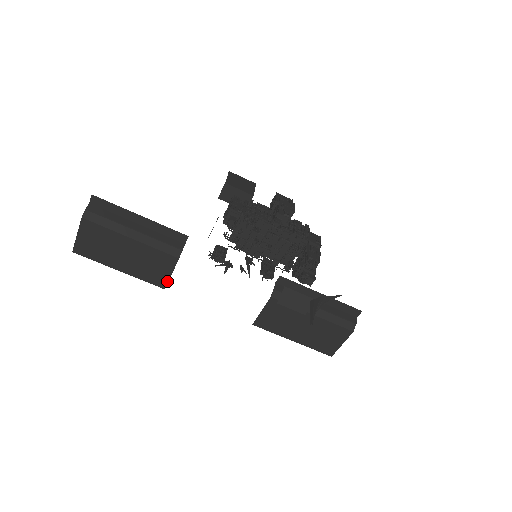
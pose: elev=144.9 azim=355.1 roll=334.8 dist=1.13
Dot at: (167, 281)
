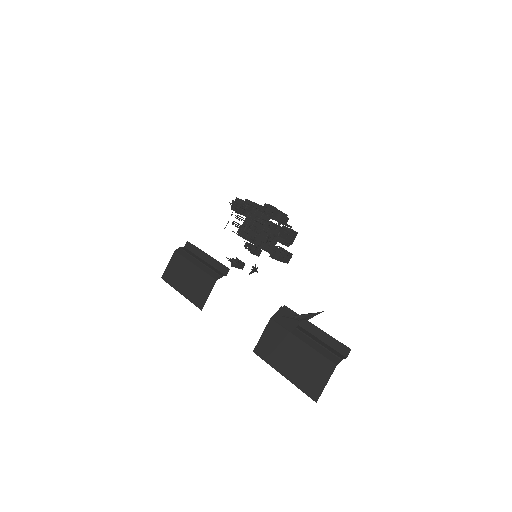
Dot at: (205, 302)
